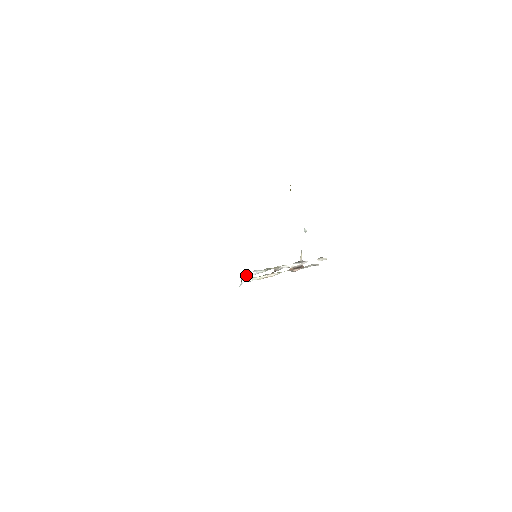
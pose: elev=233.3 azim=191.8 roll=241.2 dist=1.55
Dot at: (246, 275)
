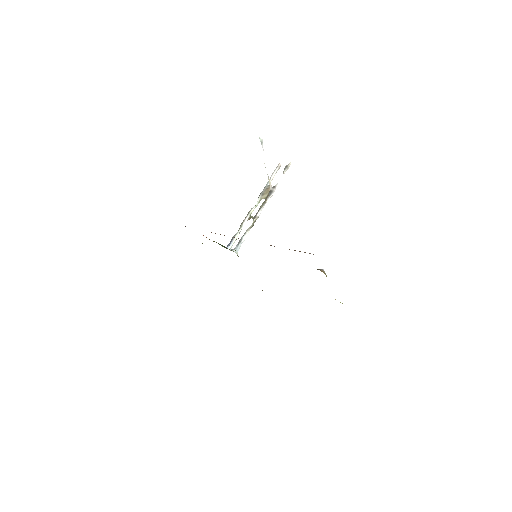
Dot at: occluded
